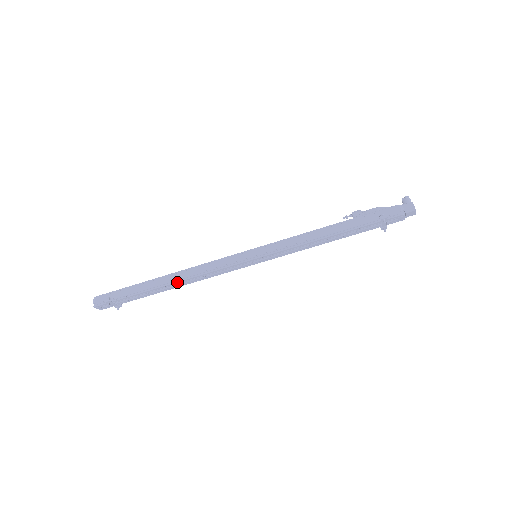
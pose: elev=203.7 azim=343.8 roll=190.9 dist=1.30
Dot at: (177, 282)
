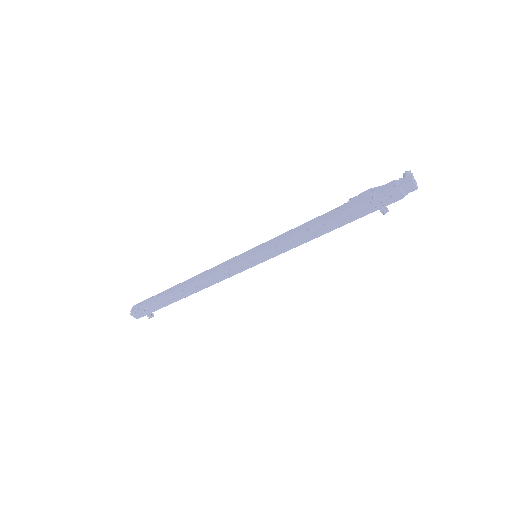
Dot at: (188, 286)
